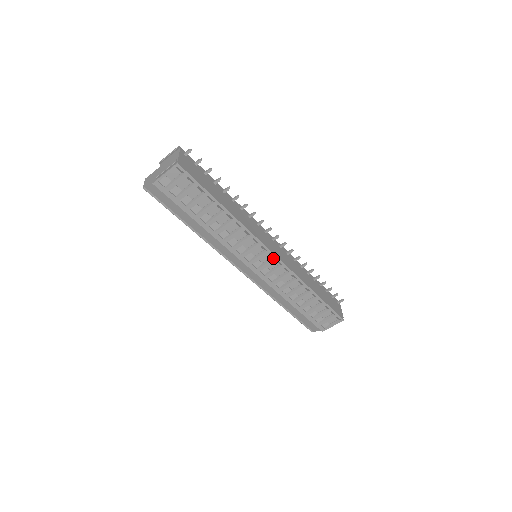
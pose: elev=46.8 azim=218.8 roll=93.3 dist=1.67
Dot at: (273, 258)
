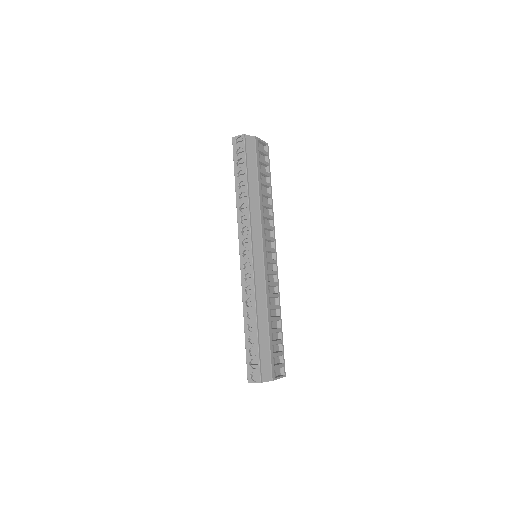
Dot at: (274, 259)
